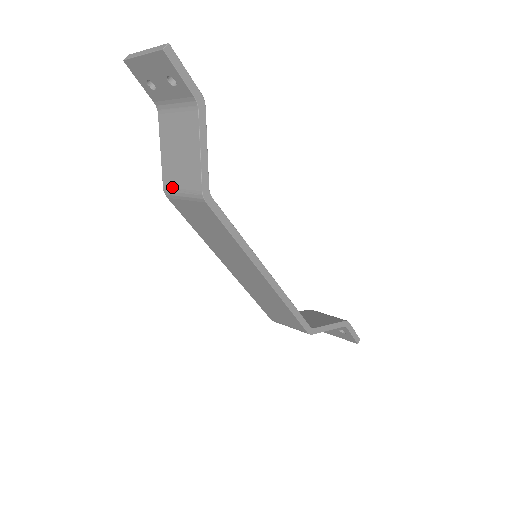
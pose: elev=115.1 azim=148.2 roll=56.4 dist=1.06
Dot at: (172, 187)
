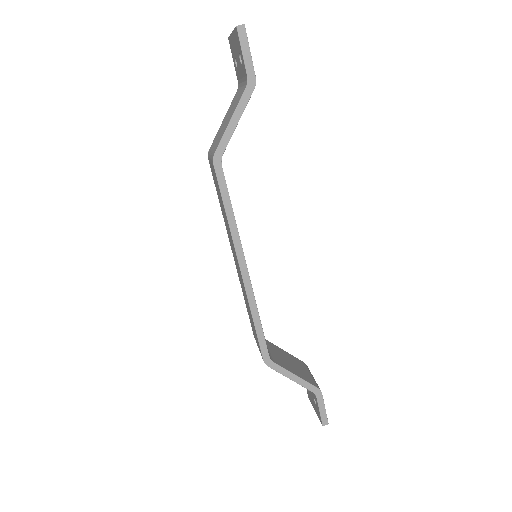
Dot at: (211, 149)
